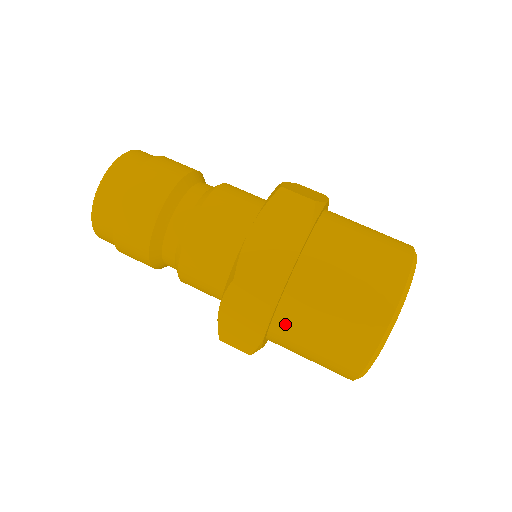
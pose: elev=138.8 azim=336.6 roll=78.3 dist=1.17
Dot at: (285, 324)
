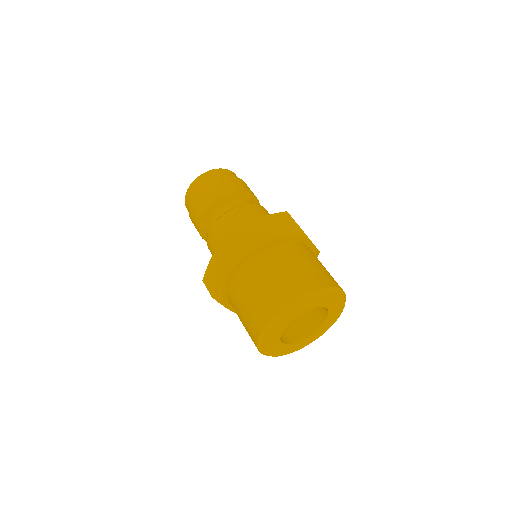
Dot at: (240, 279)
